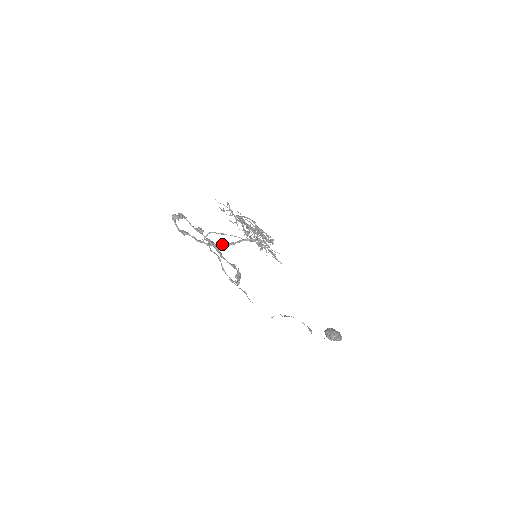
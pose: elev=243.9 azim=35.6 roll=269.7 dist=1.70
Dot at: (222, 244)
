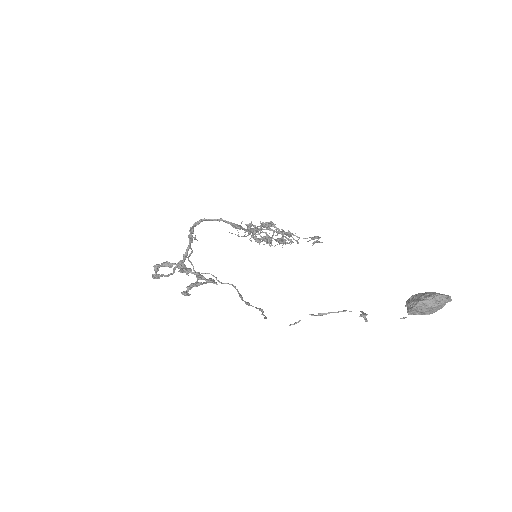
Dot at: (177, 263)
